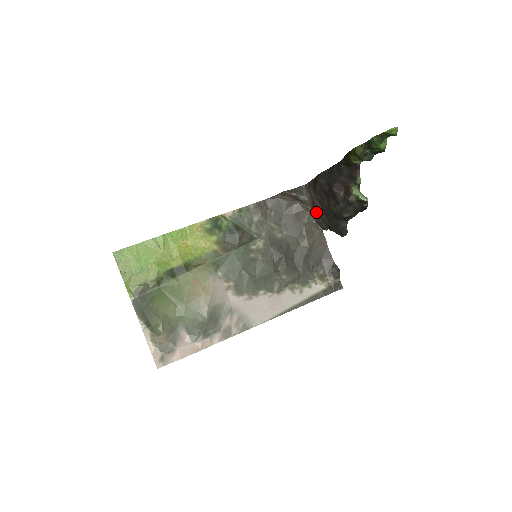
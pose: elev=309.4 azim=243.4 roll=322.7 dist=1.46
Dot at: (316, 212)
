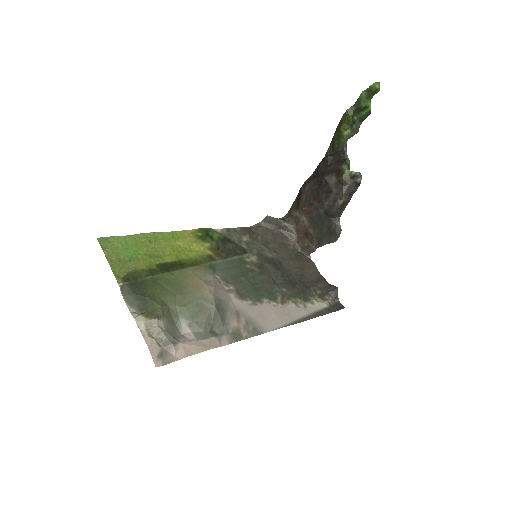
Dot at: (301, 235)
